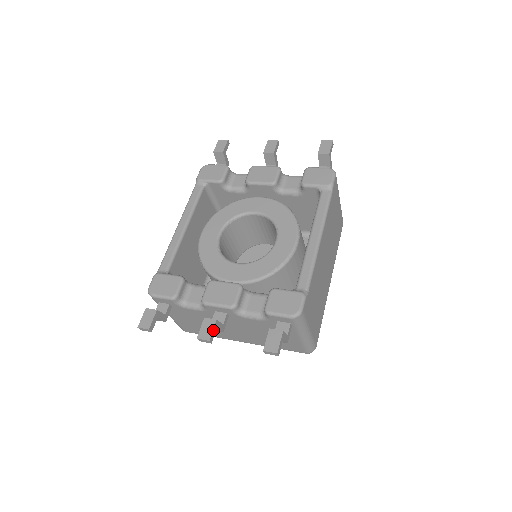
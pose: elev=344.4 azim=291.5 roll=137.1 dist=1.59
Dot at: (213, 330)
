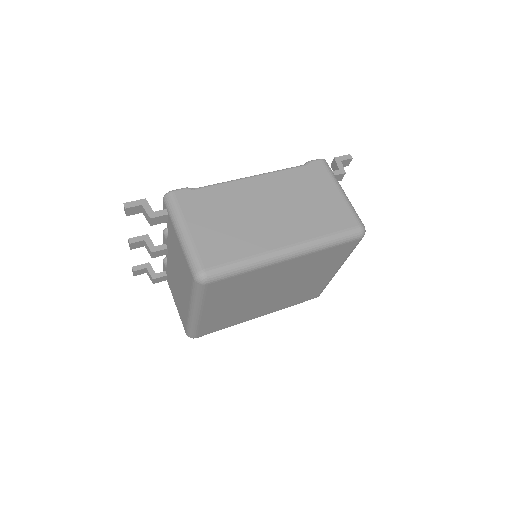
Dot at: (138, 237)
